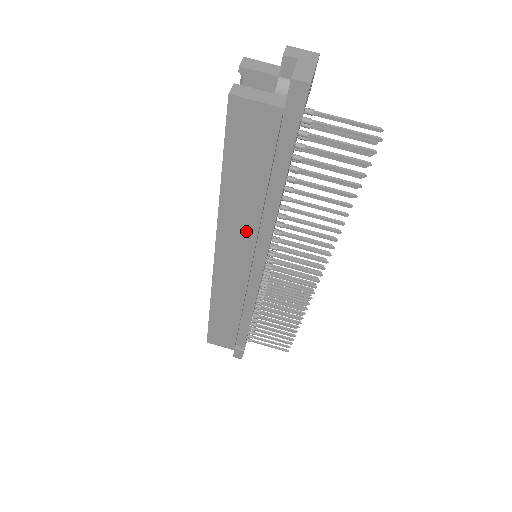
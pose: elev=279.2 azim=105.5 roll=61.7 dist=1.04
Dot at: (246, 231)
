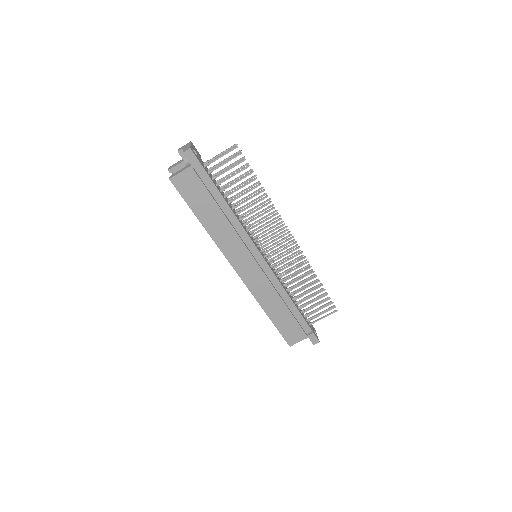
Dot at: (233, 239)
